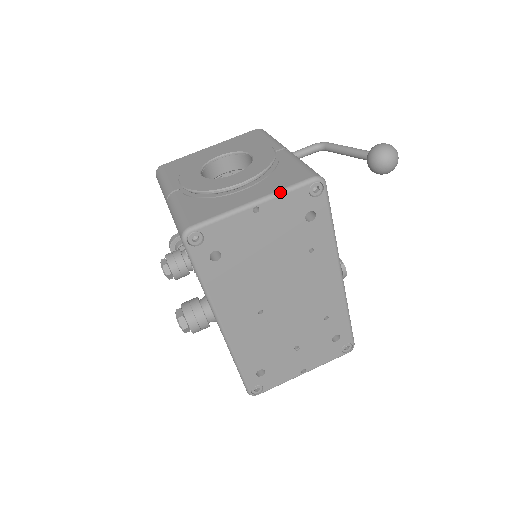
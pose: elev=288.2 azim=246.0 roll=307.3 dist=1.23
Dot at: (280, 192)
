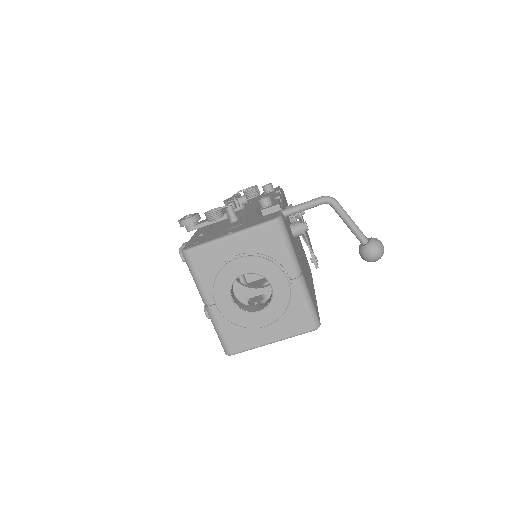
Dot at: occluded
